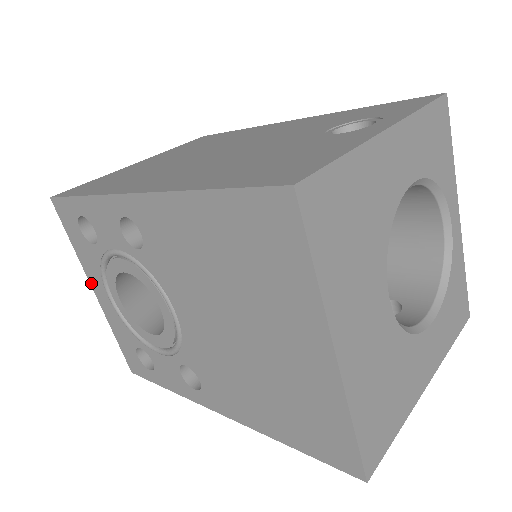
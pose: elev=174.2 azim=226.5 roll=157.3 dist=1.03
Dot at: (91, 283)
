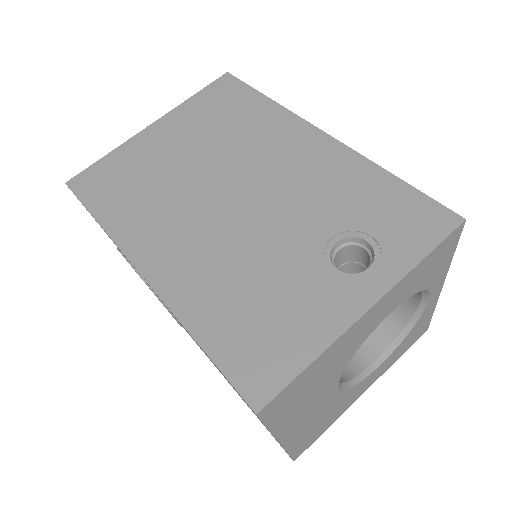
Dot at: occluded
